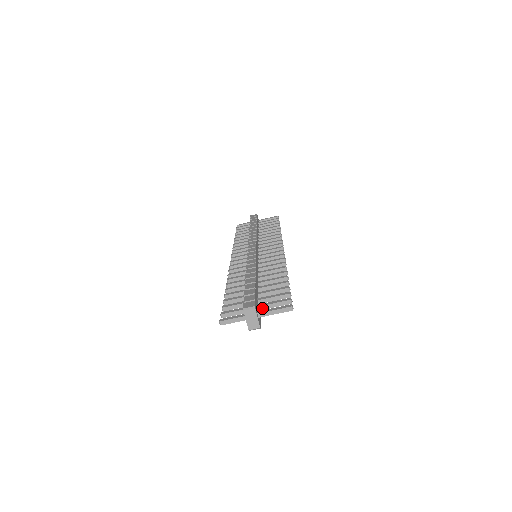
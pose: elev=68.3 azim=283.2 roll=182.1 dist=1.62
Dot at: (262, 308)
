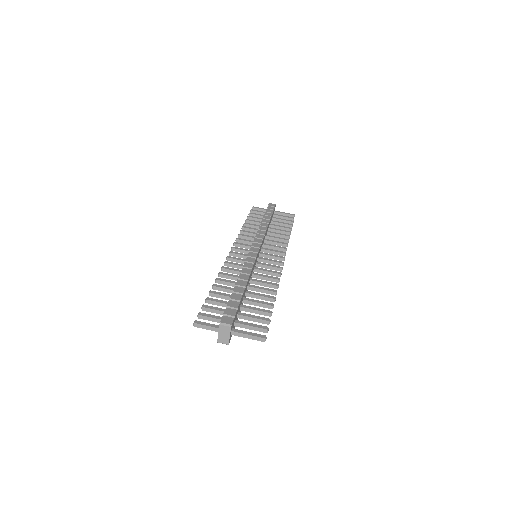
Dot at: (238, 325)
